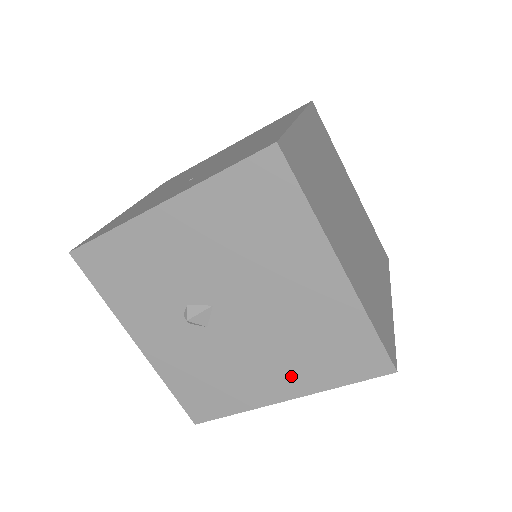
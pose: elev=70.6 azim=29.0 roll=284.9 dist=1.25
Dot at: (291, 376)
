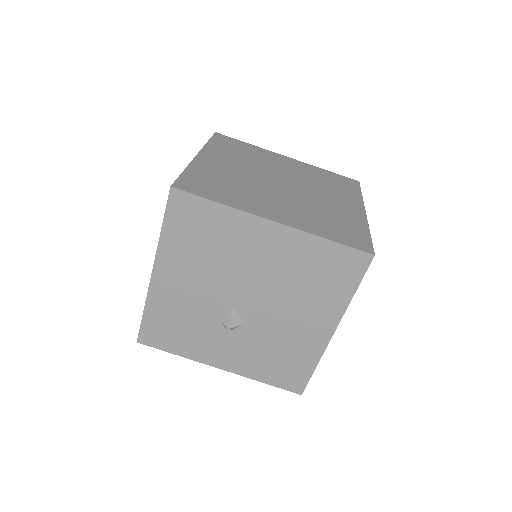
Dot at: (319, 313)
